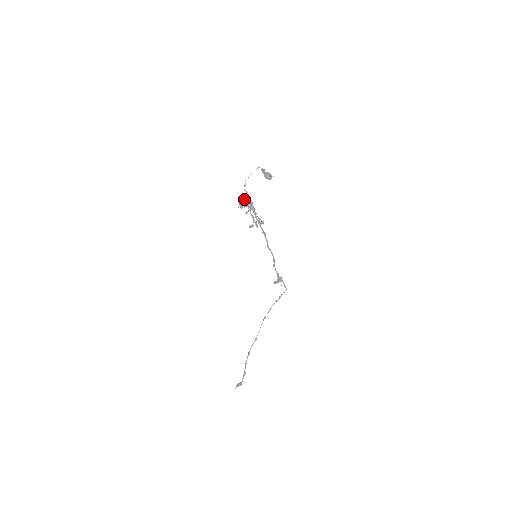
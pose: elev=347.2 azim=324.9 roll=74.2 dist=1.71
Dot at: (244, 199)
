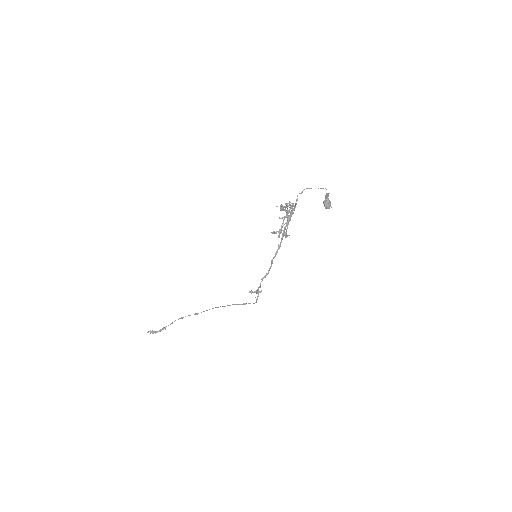
Dot at: (289, 205)
